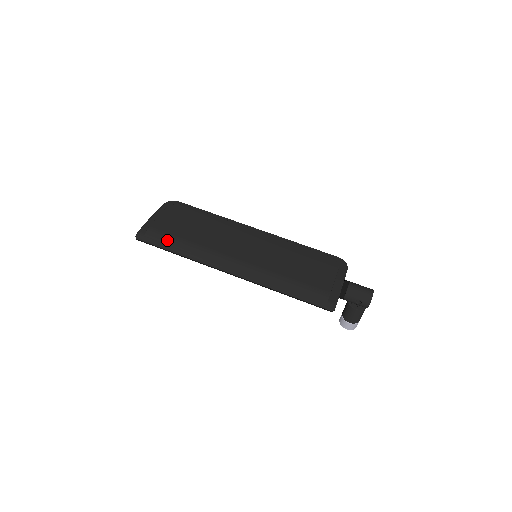
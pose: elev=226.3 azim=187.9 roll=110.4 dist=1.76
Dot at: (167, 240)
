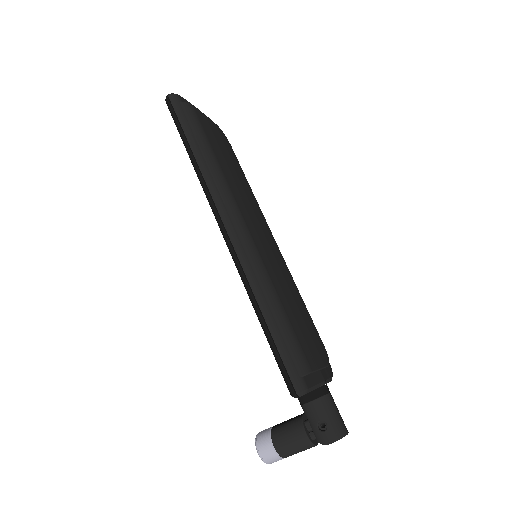
Dot at: (197, 130)
